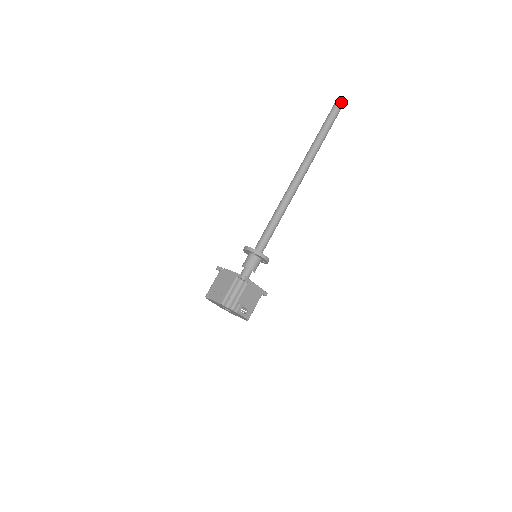
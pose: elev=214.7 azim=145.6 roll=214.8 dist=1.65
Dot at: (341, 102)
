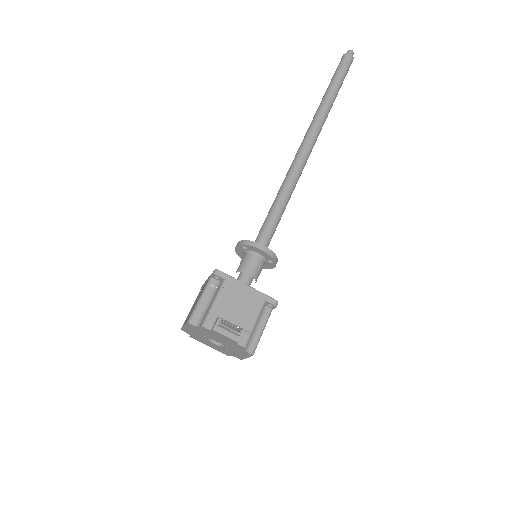
Dot at: (347, 54)
